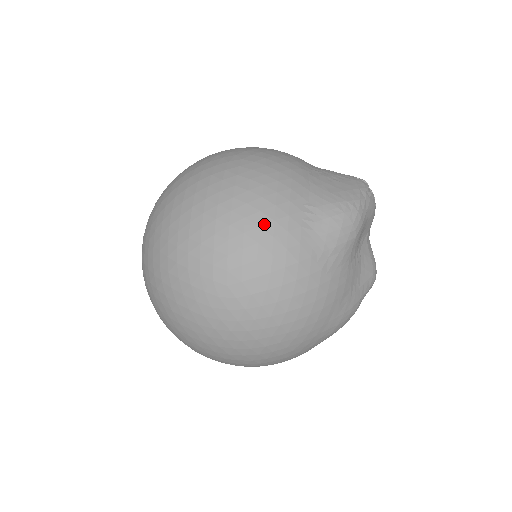
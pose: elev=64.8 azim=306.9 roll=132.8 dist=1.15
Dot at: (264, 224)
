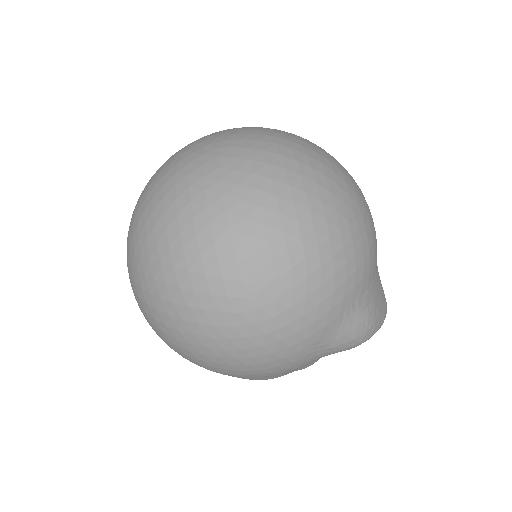
Dot at: (325, 287)
